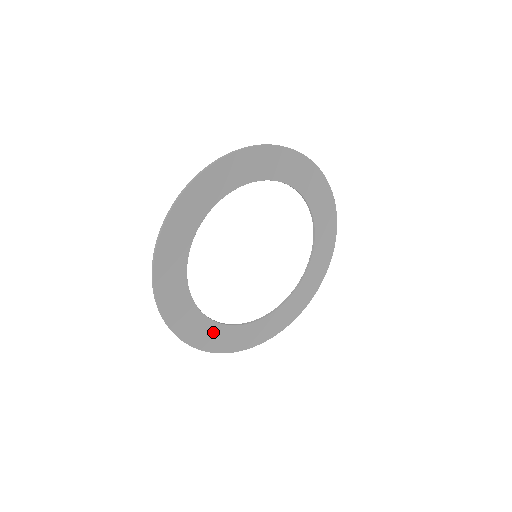
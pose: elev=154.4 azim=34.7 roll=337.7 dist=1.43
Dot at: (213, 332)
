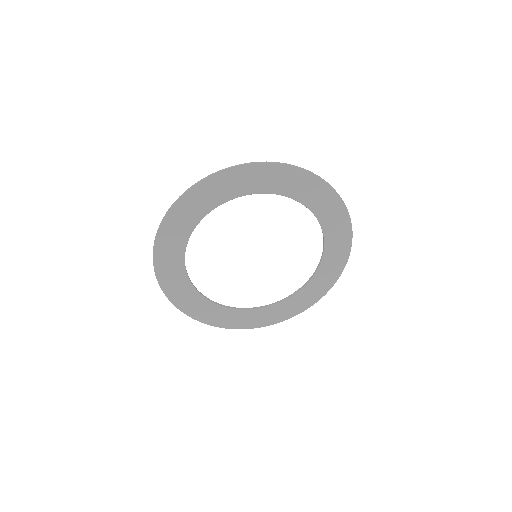
Dot at: (269, 312)
